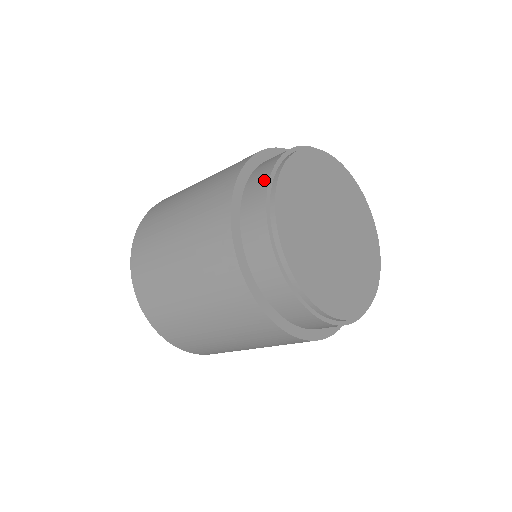
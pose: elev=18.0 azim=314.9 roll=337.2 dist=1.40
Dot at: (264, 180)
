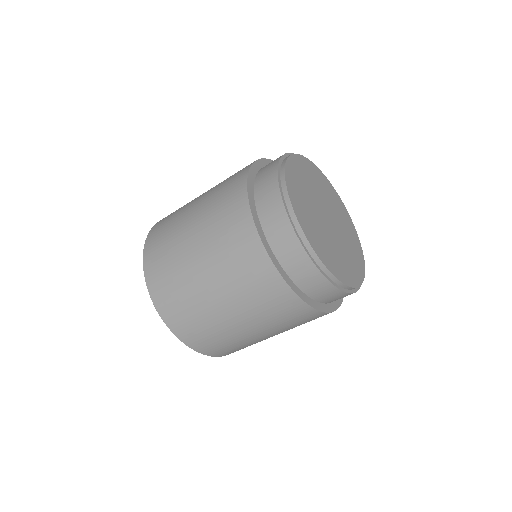
Dot at: occluded
